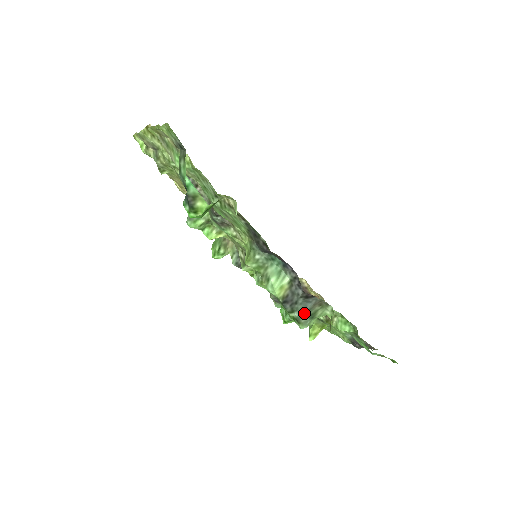
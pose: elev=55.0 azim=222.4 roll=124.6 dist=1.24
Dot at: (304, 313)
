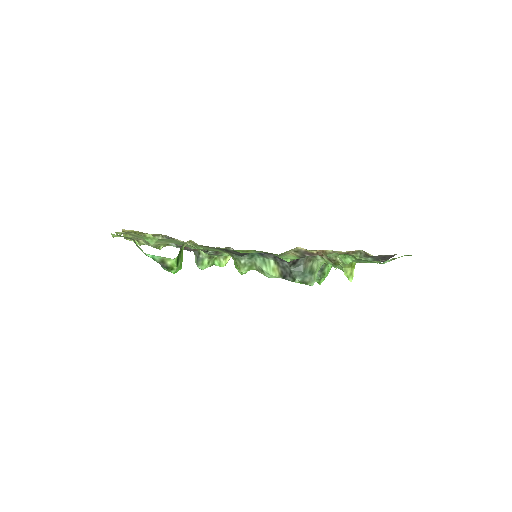
Dot at: (303, 275)
